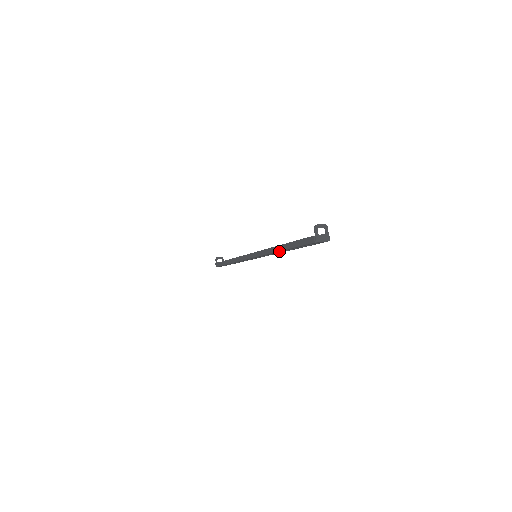
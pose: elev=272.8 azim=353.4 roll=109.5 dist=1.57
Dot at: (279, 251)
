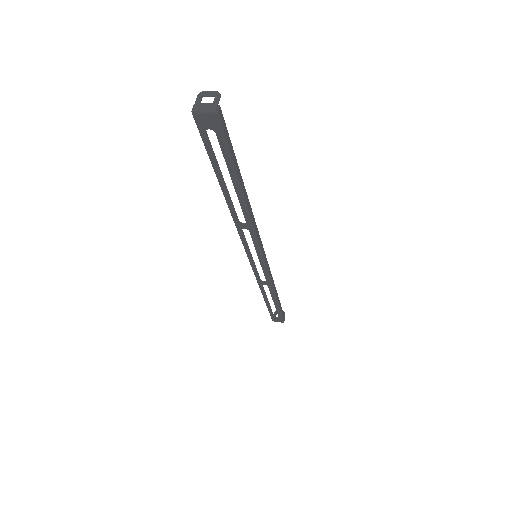
Dot at: (226, 199)
